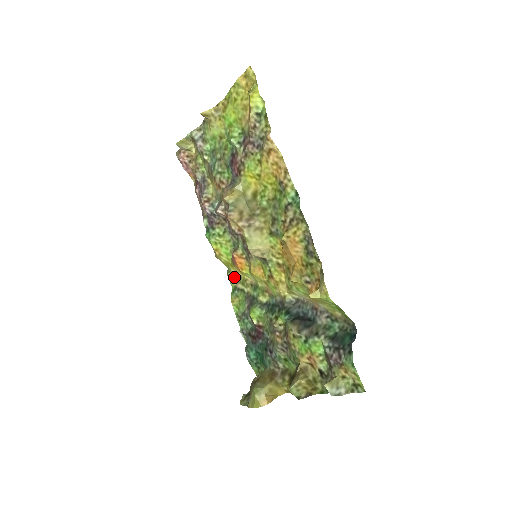
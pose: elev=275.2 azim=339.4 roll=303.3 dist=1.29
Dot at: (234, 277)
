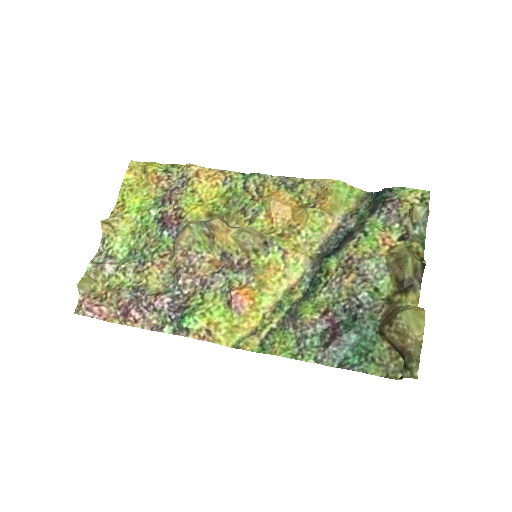
Dot at: (249, 338)
